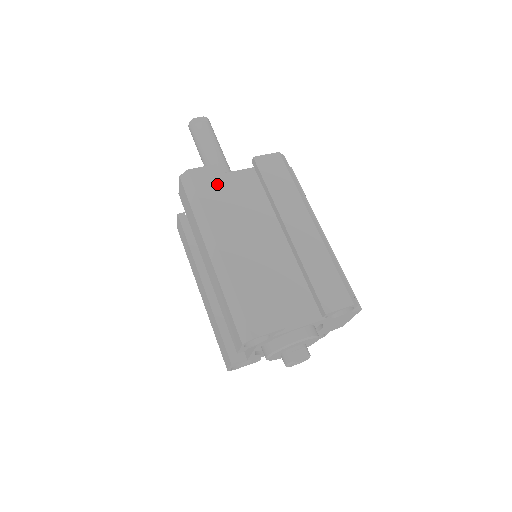
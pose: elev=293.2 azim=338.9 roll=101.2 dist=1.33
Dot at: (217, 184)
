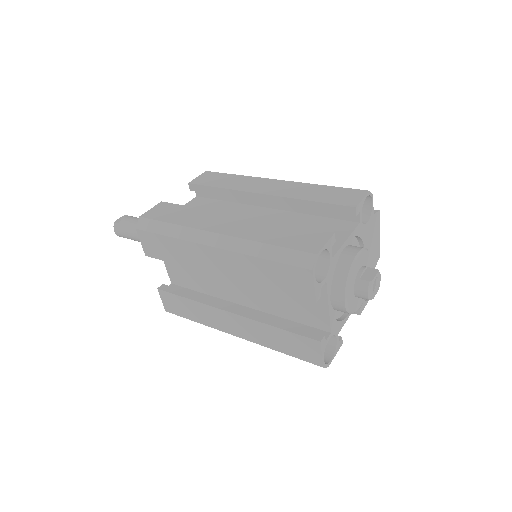
Dot at: (174, 208)
